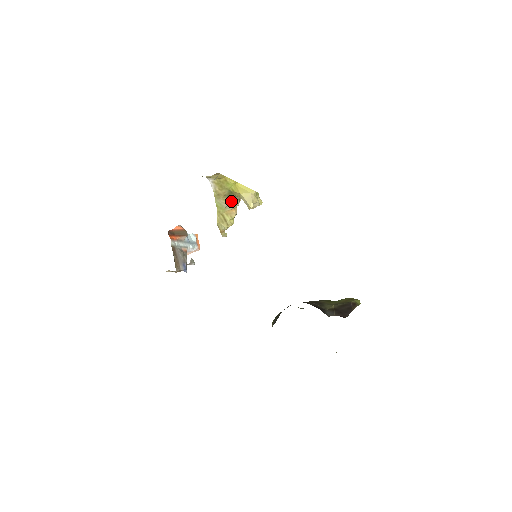
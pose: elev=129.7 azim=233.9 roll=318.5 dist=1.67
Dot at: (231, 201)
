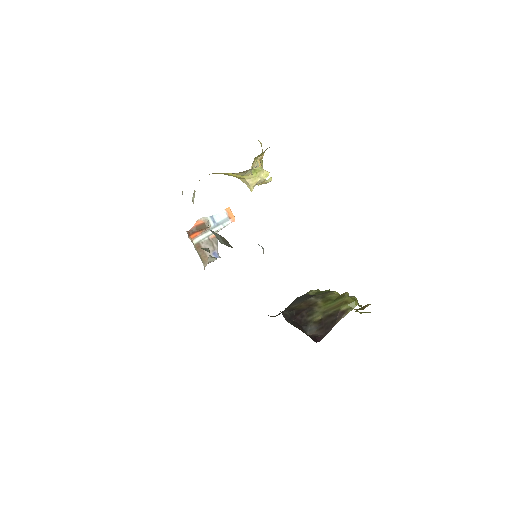
Dot at: (244, 171)
